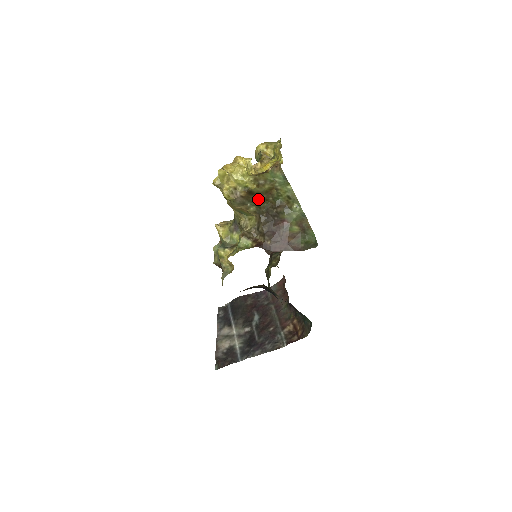
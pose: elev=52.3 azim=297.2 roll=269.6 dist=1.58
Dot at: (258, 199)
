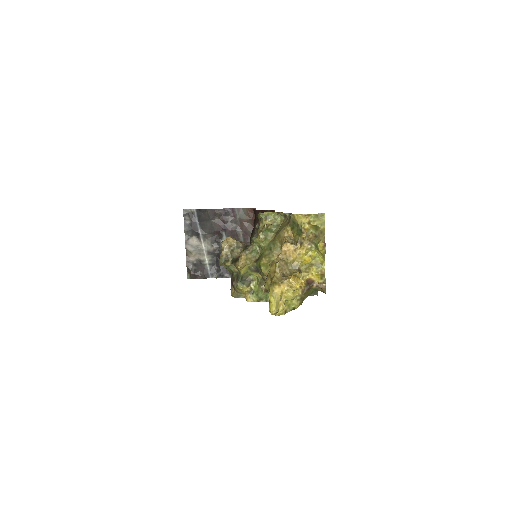
Dot at: occluded
